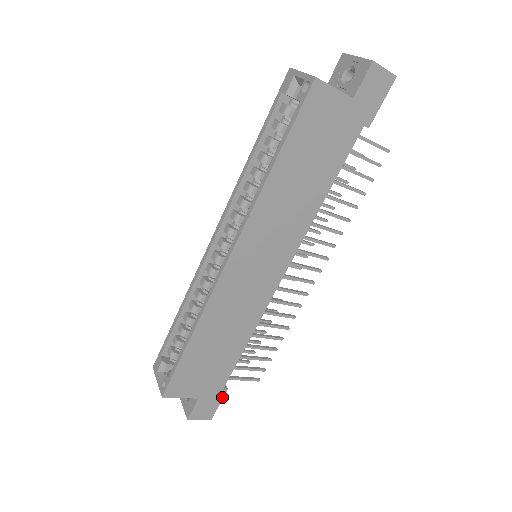
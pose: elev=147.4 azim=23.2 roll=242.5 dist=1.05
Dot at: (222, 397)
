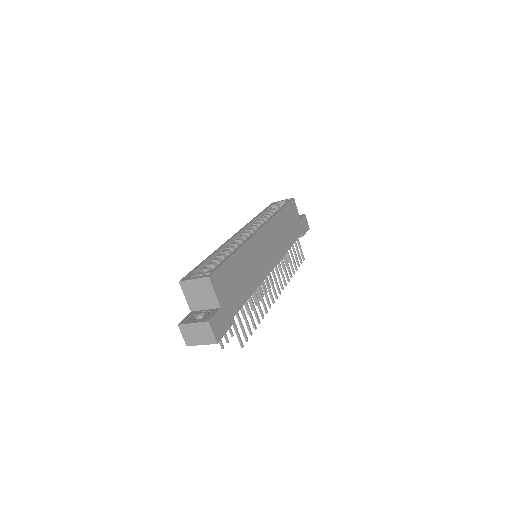
Dot at: (229, 327)
